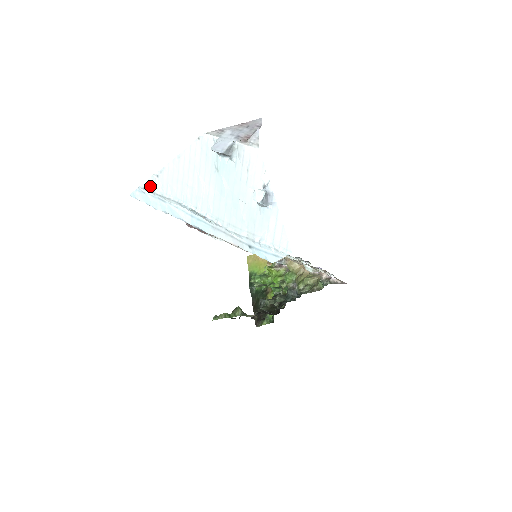
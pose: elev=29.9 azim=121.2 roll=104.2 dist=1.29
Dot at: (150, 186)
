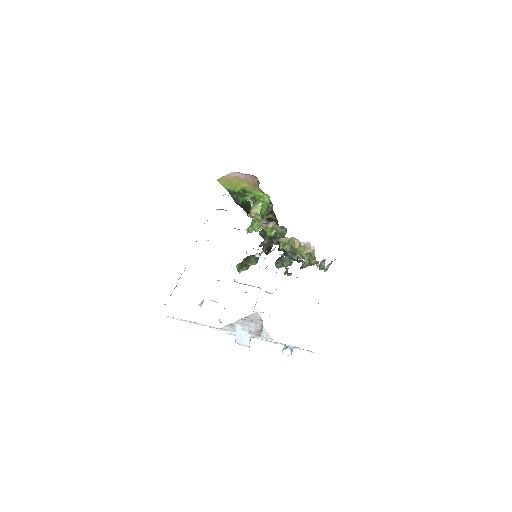
Dot at: (179, 319)
